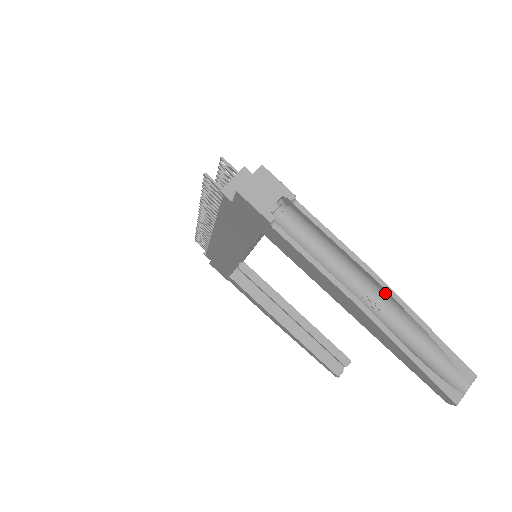
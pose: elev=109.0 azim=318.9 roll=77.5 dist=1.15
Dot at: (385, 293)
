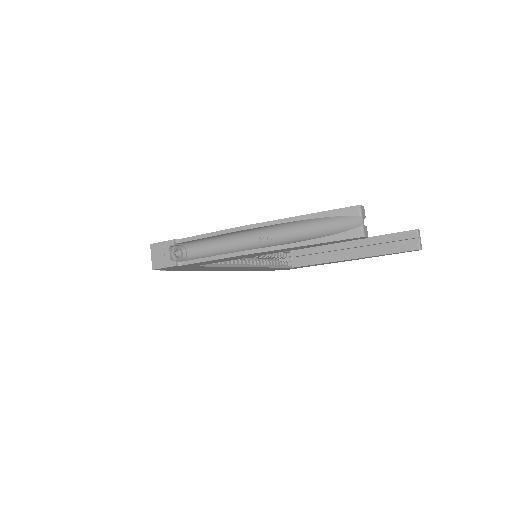
Dot at: (259, 228)
